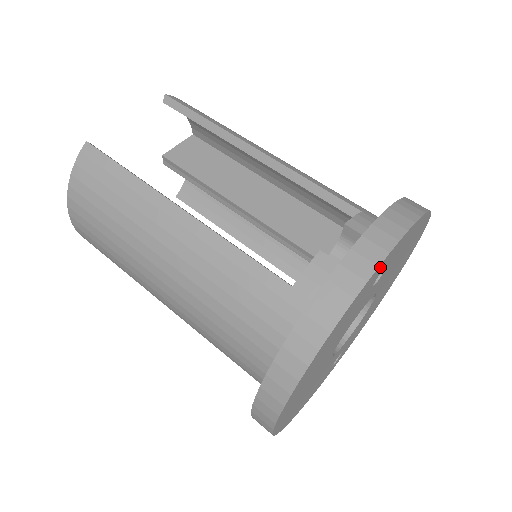
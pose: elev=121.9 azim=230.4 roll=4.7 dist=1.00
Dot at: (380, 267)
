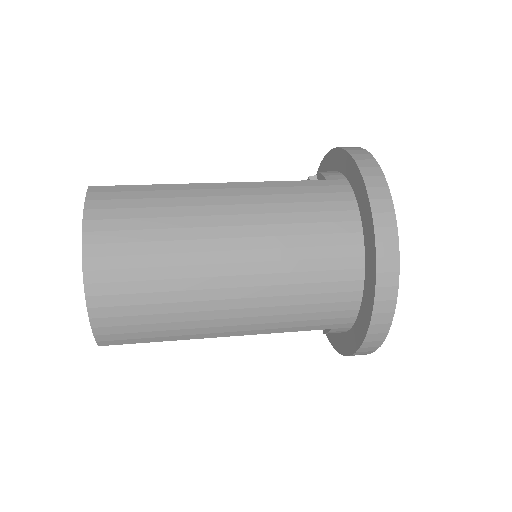
Dot at: occluded
